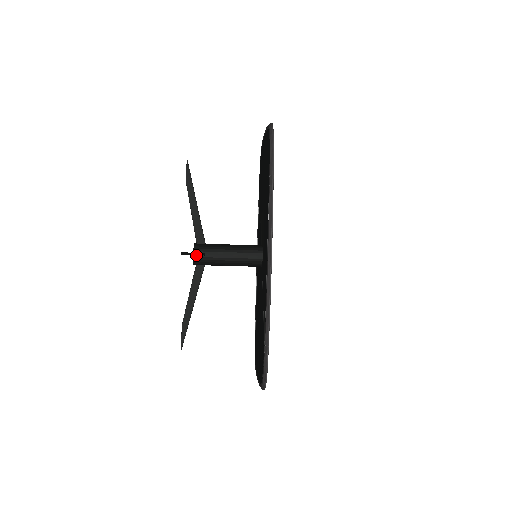
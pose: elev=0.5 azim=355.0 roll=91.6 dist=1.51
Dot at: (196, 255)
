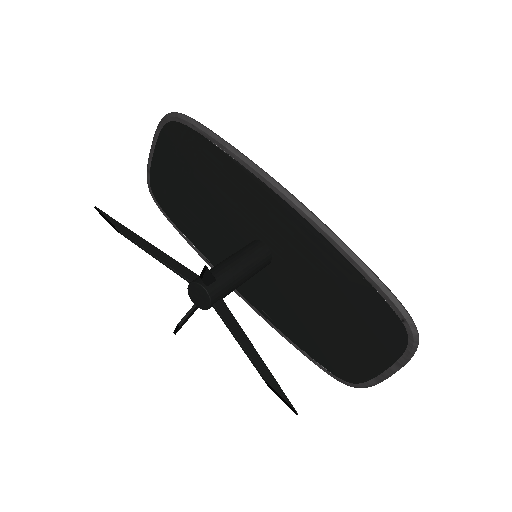
Dot at: (207, 286)
